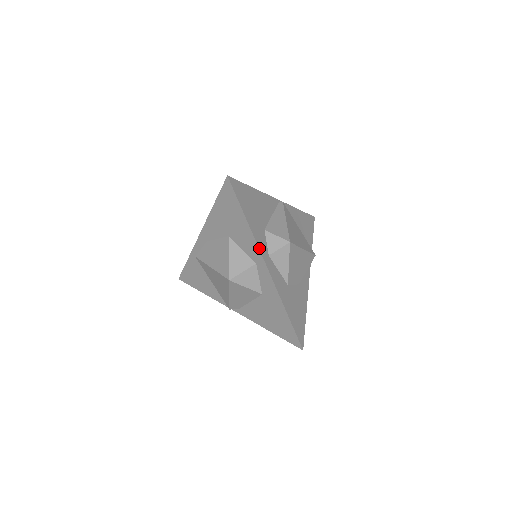
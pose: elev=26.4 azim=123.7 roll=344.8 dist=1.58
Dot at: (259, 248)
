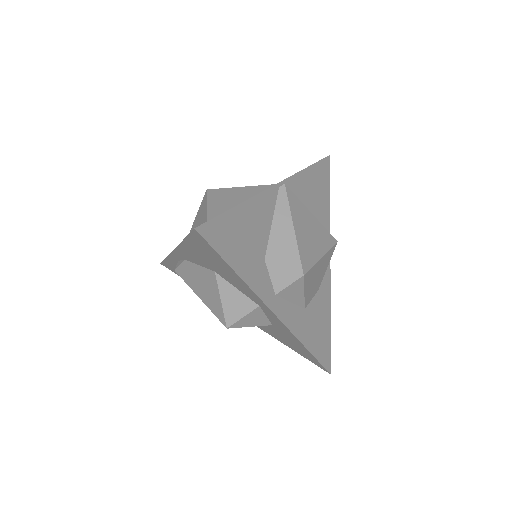
Dot at: (261, 299)
